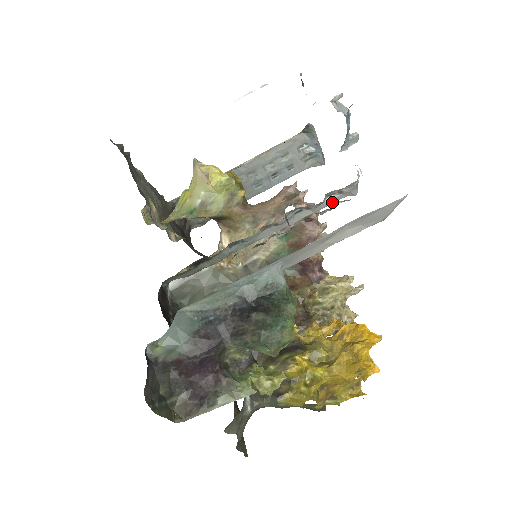
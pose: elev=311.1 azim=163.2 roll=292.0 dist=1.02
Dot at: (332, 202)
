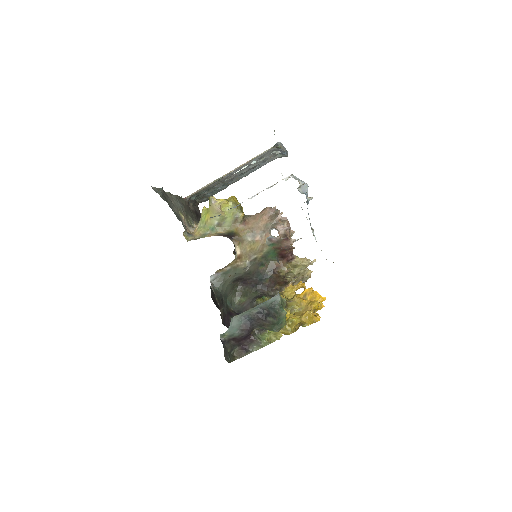
Dot at: occluded
